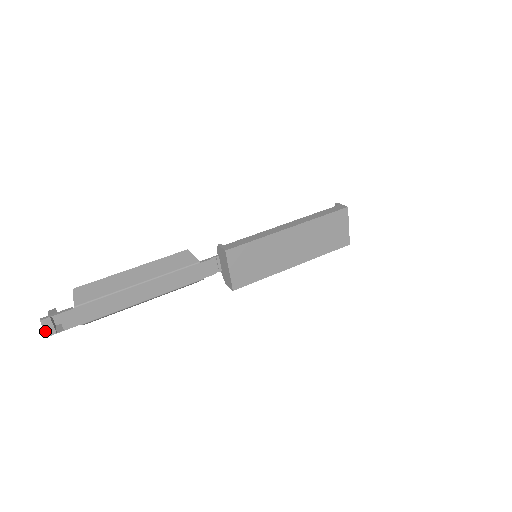
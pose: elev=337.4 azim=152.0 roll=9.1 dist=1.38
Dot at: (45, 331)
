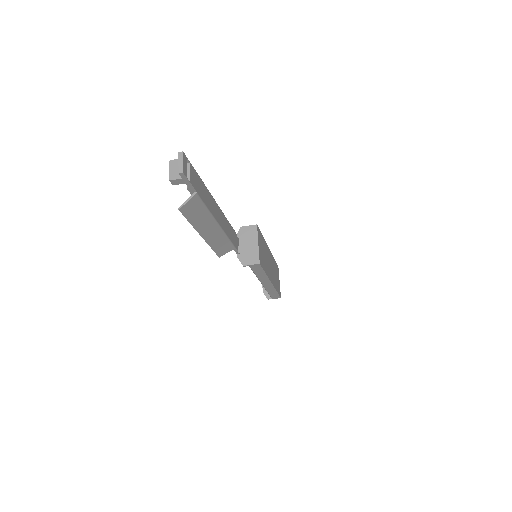
Dot at: (183, 166)
